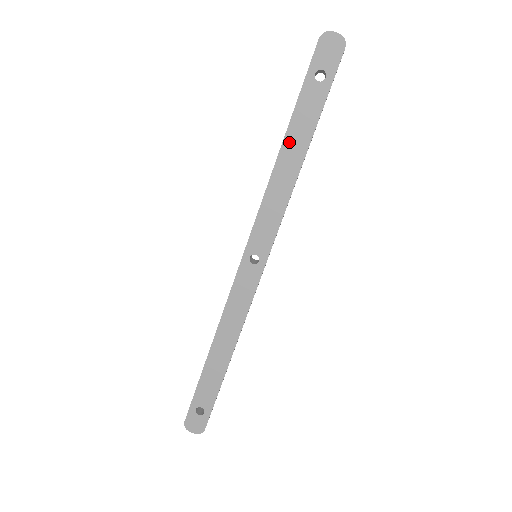
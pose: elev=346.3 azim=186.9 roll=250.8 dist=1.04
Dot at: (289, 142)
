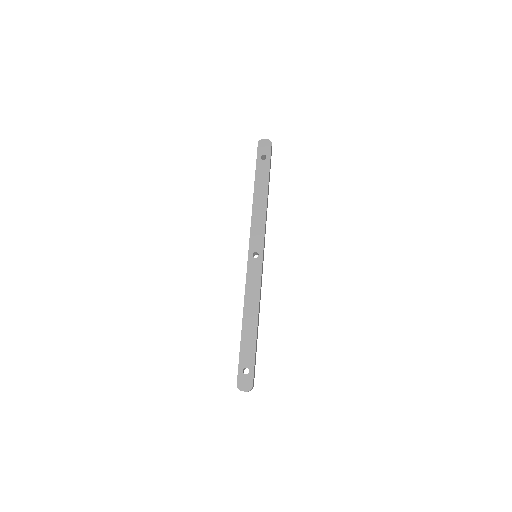
Dot at: (257, 190)
